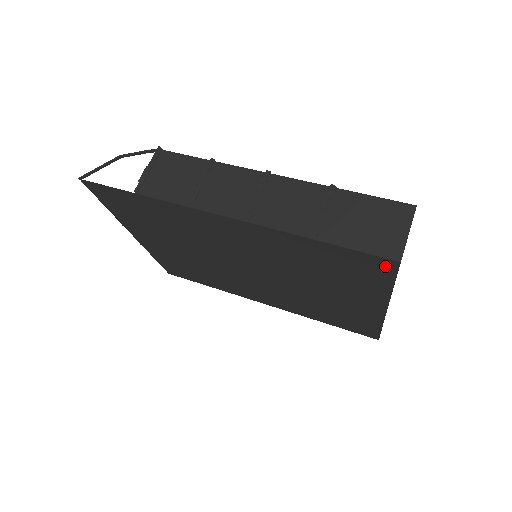
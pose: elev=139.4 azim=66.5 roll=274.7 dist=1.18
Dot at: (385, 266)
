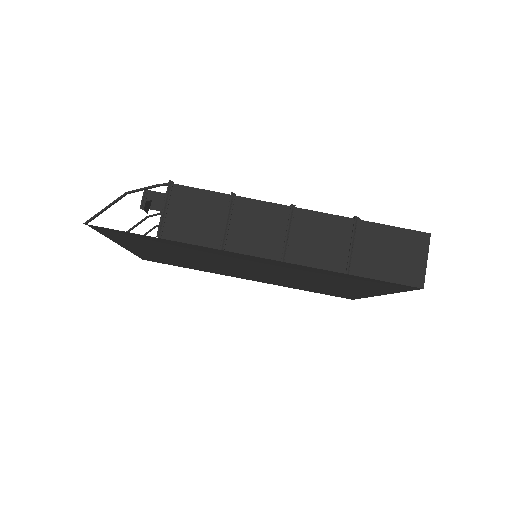
Dot at: (406, 288)
